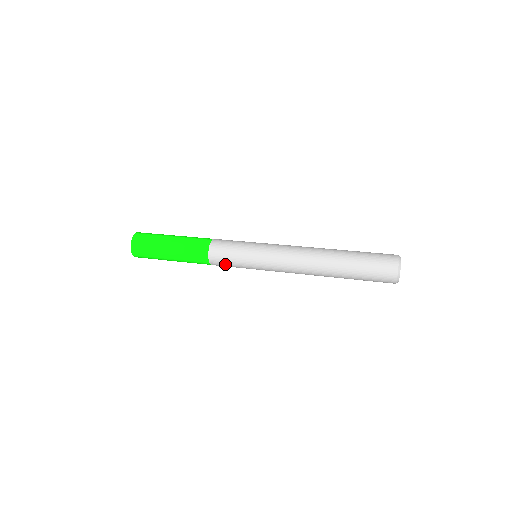
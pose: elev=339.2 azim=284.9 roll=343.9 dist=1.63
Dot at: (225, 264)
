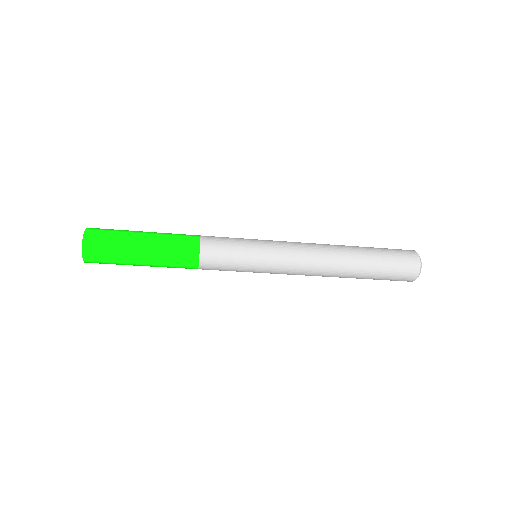
Dot at: (220, 265)
